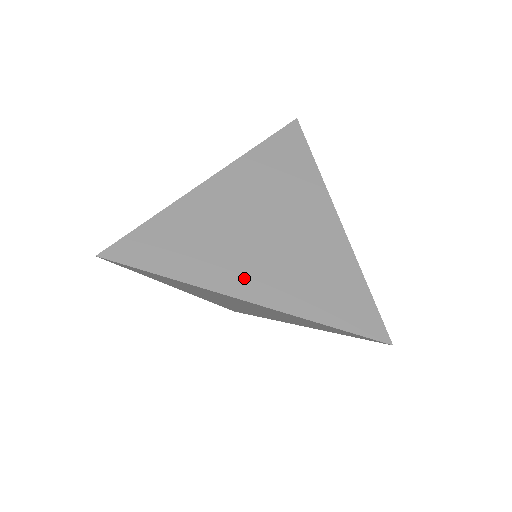
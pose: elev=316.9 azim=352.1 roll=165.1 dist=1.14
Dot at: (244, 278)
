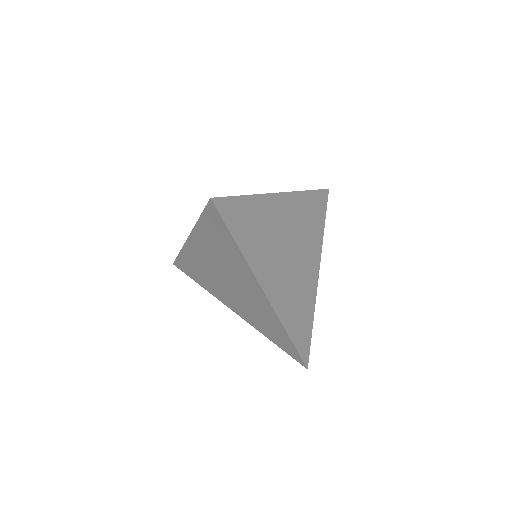
Dot at: (270, 277)
